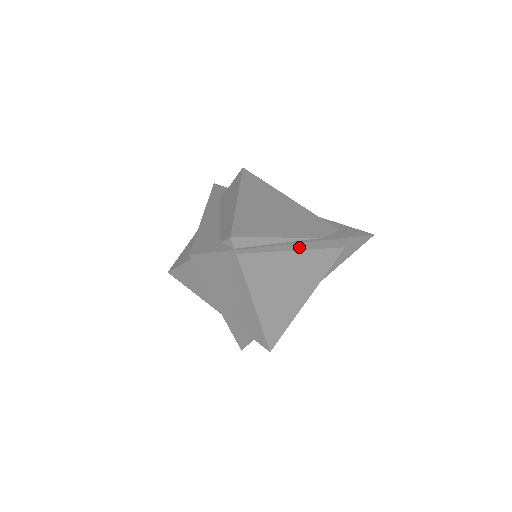
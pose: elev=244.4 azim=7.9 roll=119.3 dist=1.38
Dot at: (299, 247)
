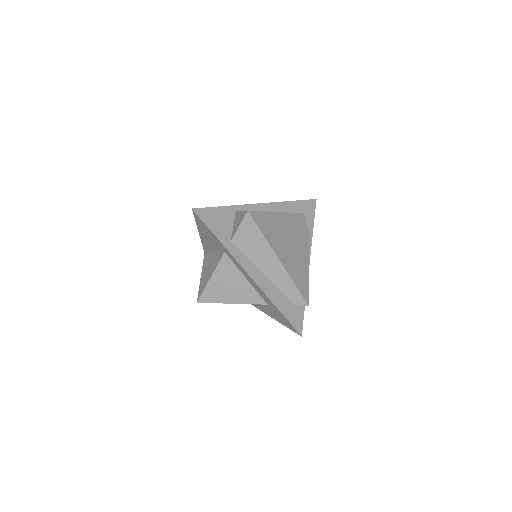
Dot at: occluded
